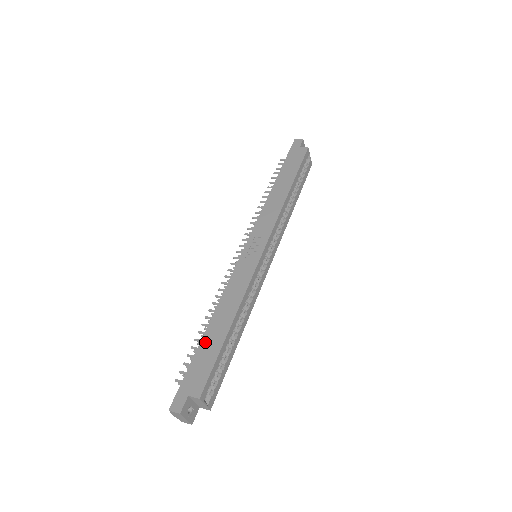
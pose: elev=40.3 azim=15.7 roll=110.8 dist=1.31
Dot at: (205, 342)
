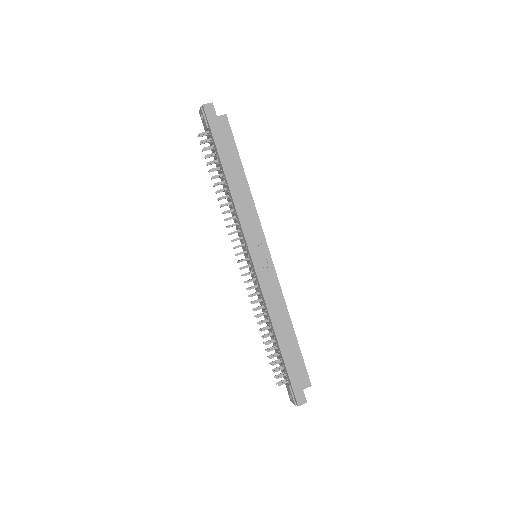
Dot at: (285, 351)
